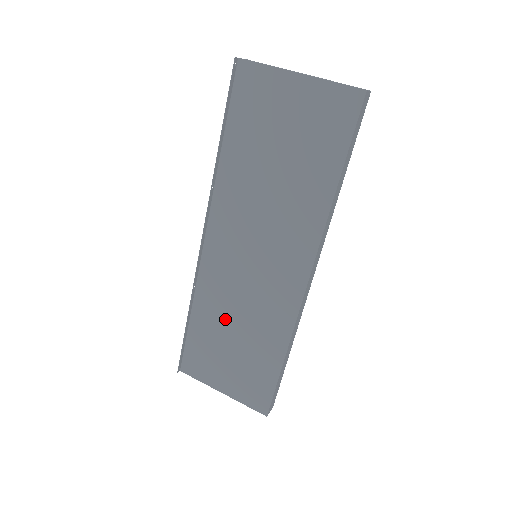
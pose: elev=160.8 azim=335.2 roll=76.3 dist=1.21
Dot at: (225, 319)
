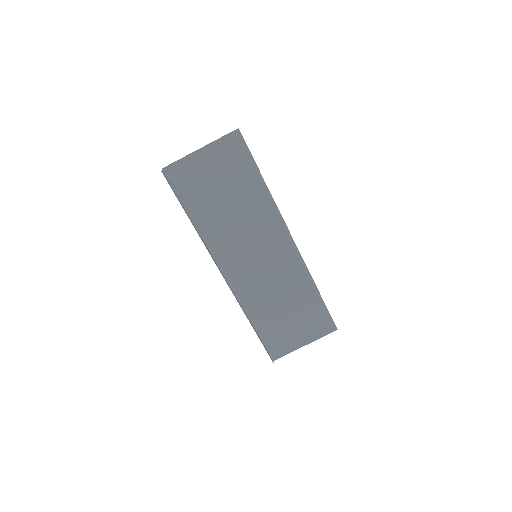
Dot at: (271, 304)
